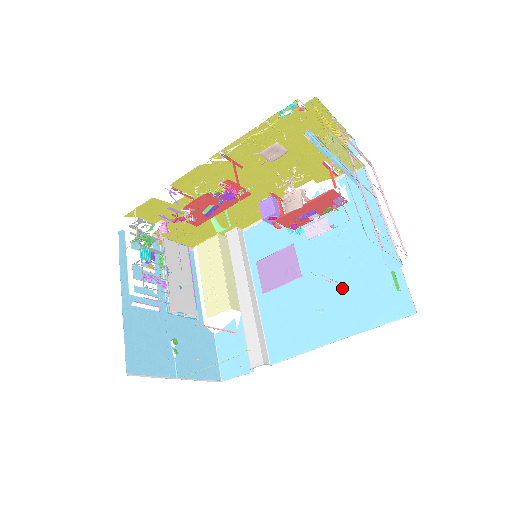
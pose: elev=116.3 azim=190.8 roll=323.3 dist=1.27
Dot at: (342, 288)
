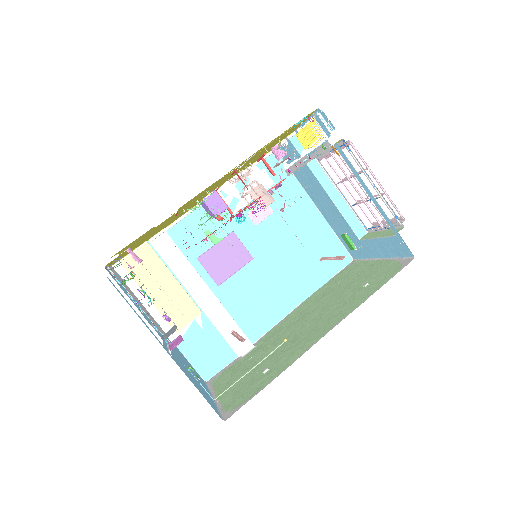
Dot at: (320, 260)
